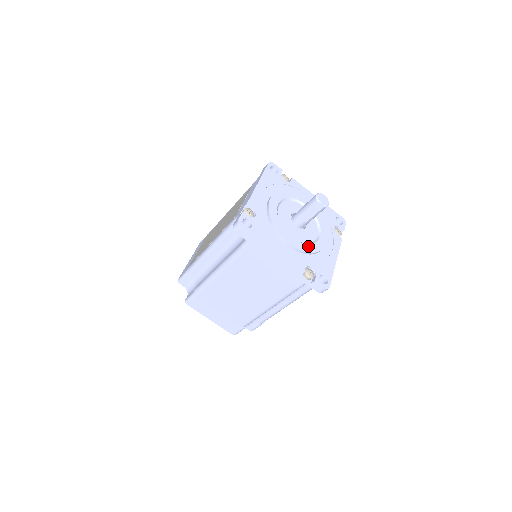
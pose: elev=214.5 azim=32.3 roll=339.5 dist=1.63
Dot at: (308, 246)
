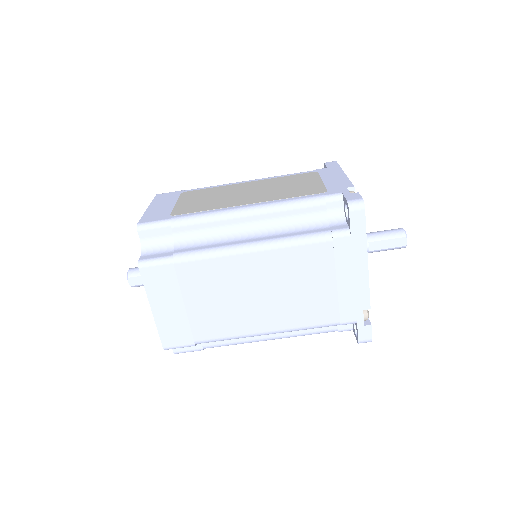
Dot at: occluded
